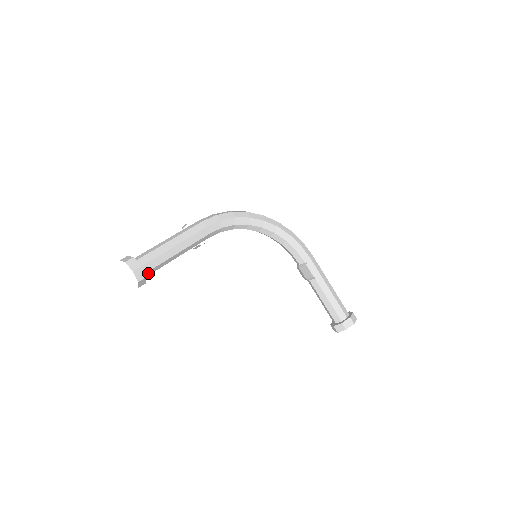
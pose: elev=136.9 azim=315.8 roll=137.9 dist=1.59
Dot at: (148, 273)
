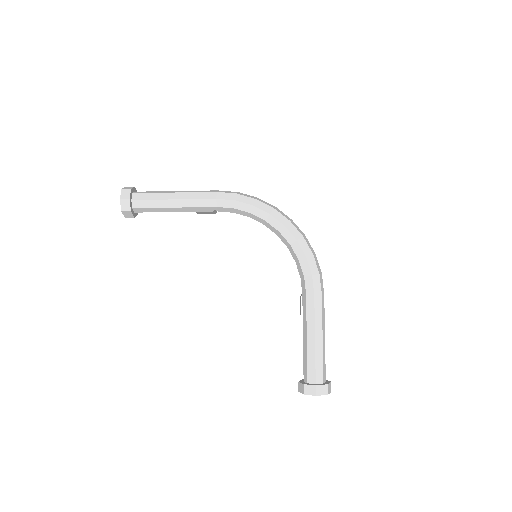
Dot at: (139, 210)
